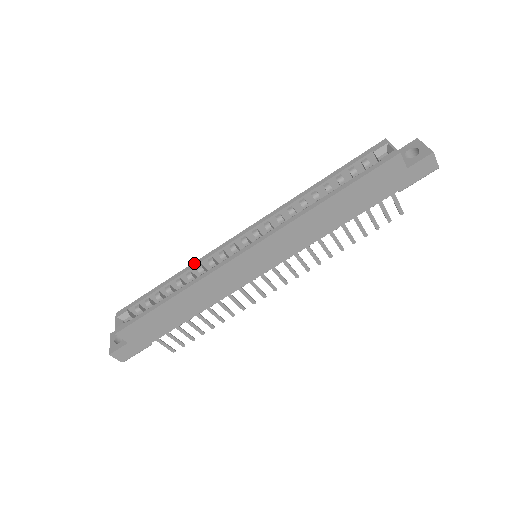
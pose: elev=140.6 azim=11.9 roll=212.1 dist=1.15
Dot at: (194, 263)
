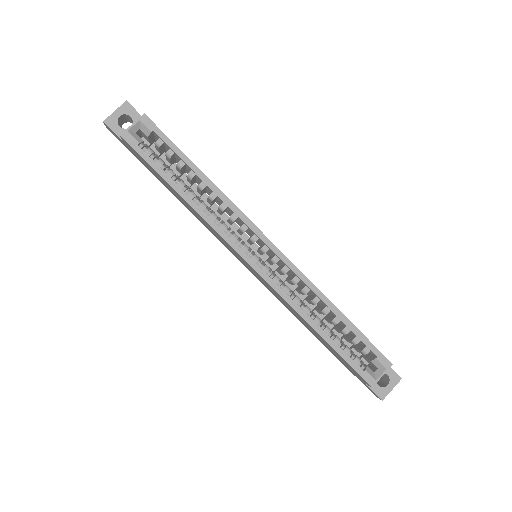
Dot at: (226, 198)
